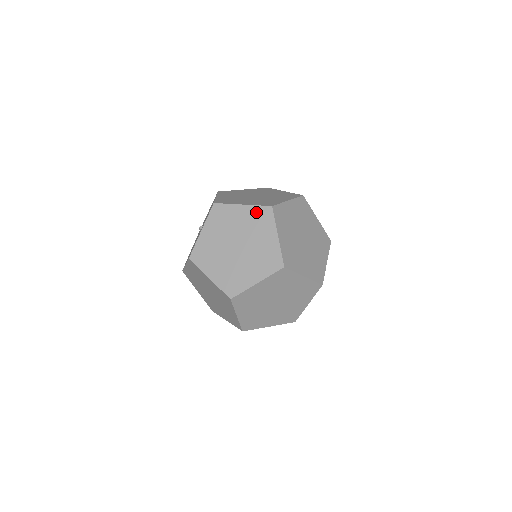
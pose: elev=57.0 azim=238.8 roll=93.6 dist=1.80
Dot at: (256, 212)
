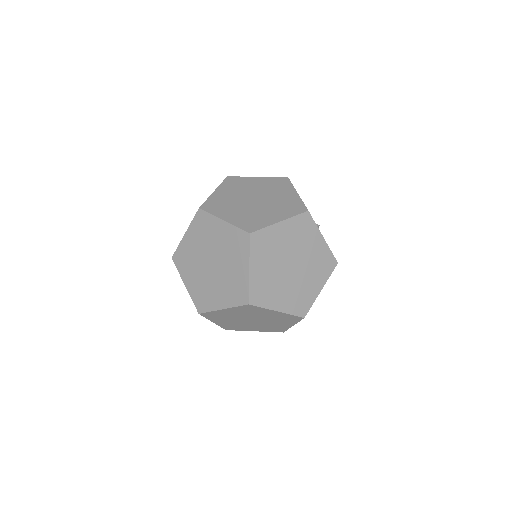
Dot at: (196, 226)
